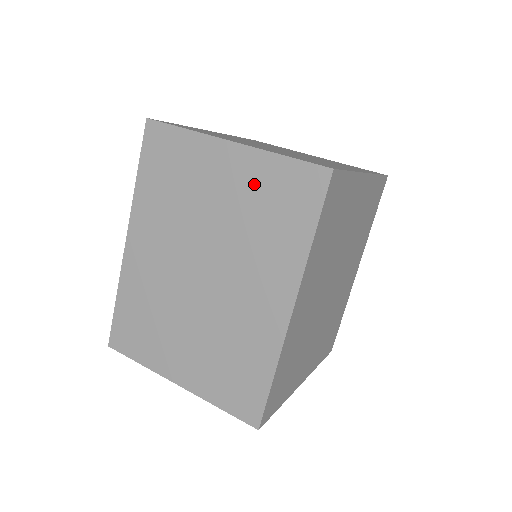
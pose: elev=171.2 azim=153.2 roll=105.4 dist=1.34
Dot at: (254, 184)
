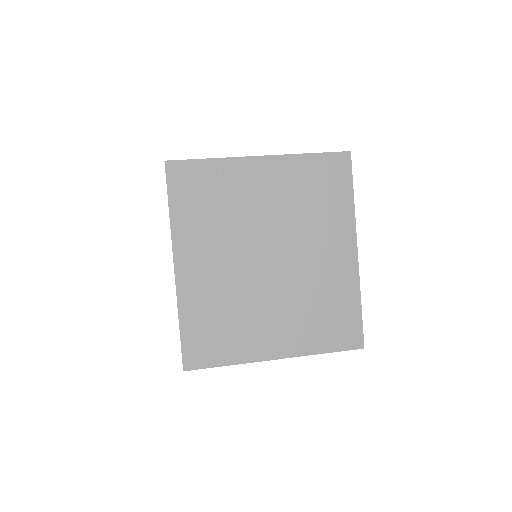
Dot at: occluded
